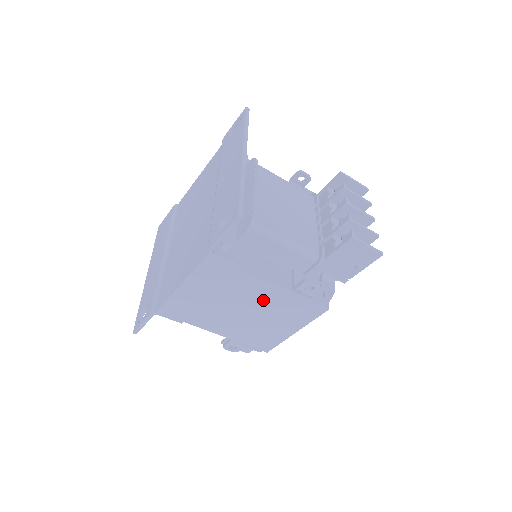
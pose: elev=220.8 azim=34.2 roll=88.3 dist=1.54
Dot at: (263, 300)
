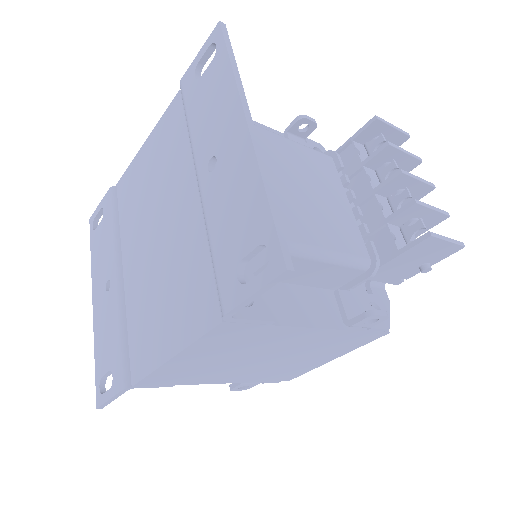
Dot at: (299, 344)
